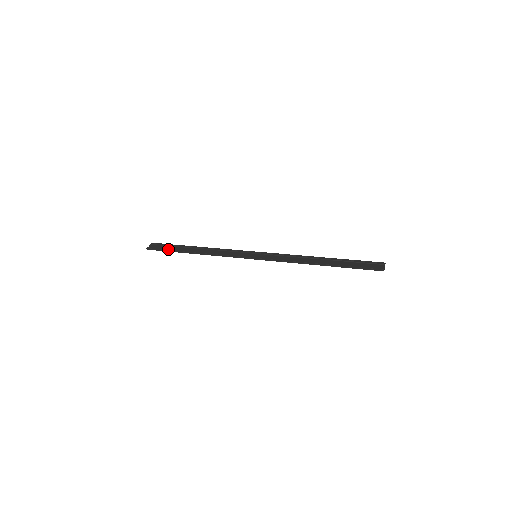
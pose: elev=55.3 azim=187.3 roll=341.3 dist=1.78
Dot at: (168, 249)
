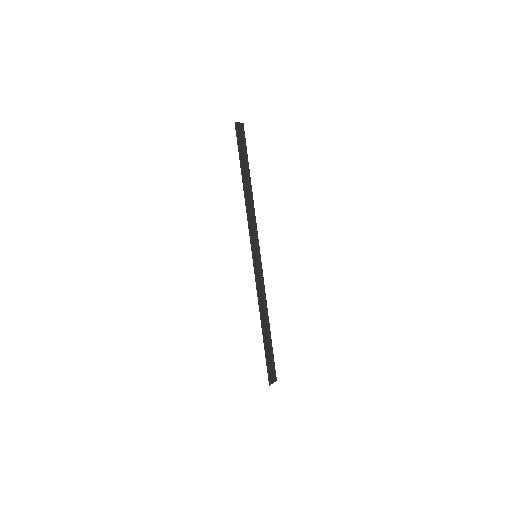
Dot at: (241, 150)
